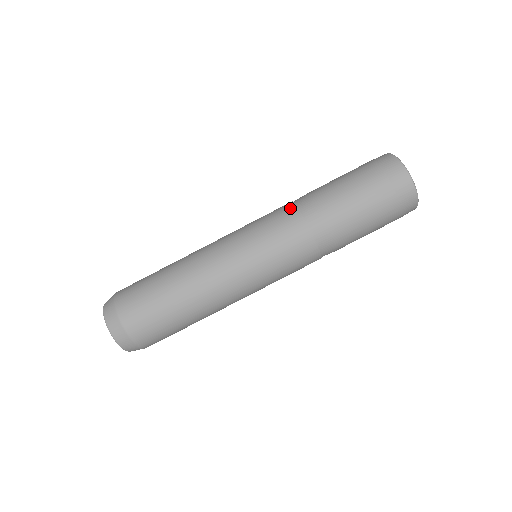
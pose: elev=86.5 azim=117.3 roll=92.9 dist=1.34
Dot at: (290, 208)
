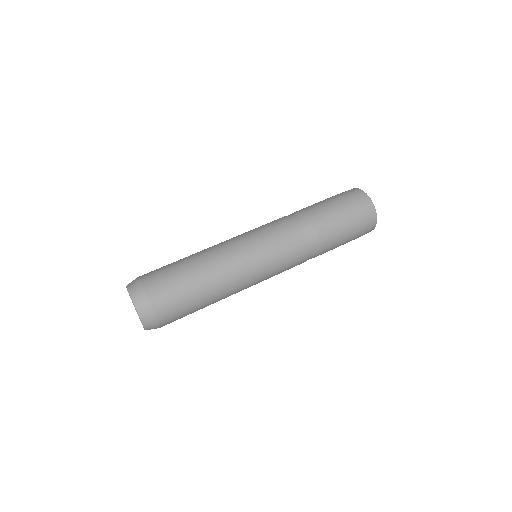
Dot at: occluded
